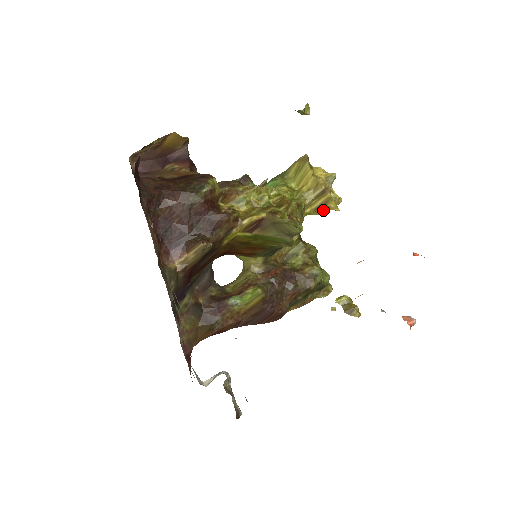
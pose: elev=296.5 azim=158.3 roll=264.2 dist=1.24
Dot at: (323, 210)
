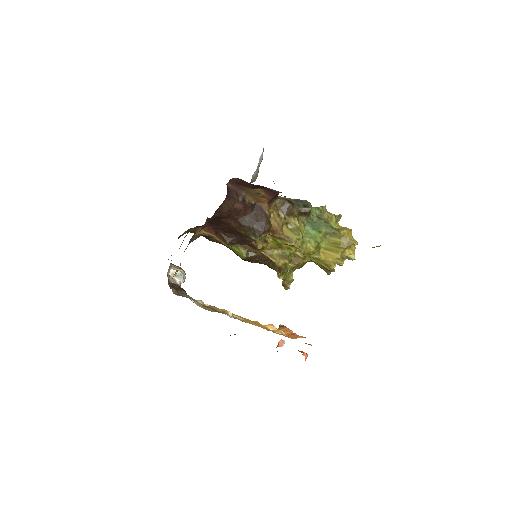
Dot at: occluded
